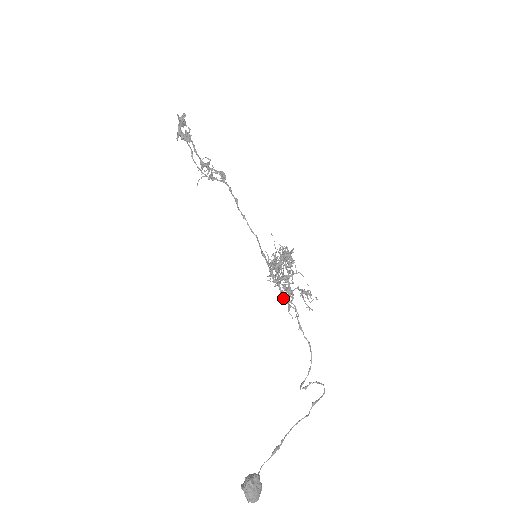
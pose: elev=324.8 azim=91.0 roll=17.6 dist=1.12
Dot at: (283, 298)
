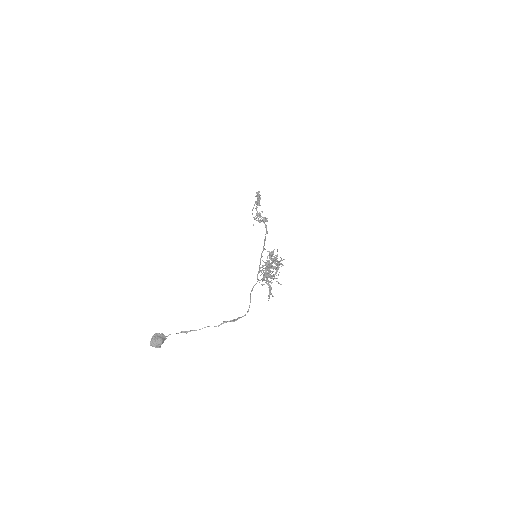
Dot at: (257, 278)
